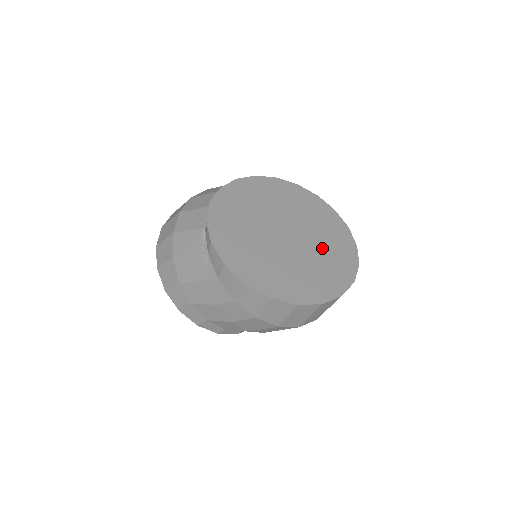
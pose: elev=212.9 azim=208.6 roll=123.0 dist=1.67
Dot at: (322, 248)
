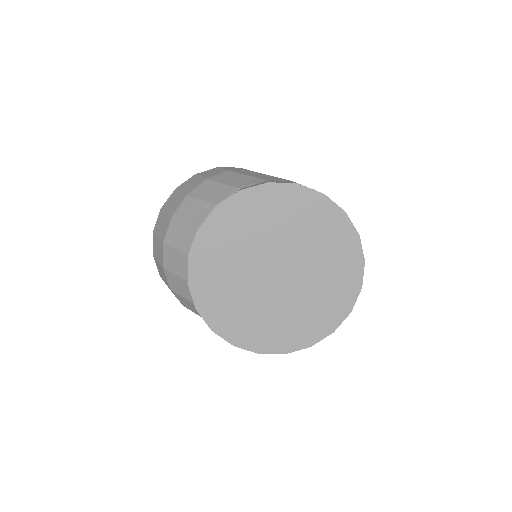
Dot at: (320, 266)
